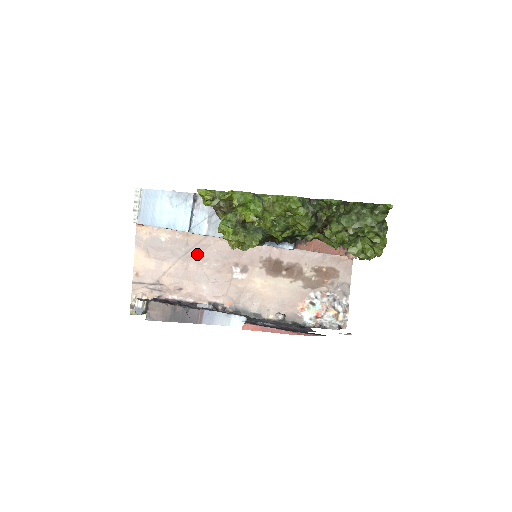
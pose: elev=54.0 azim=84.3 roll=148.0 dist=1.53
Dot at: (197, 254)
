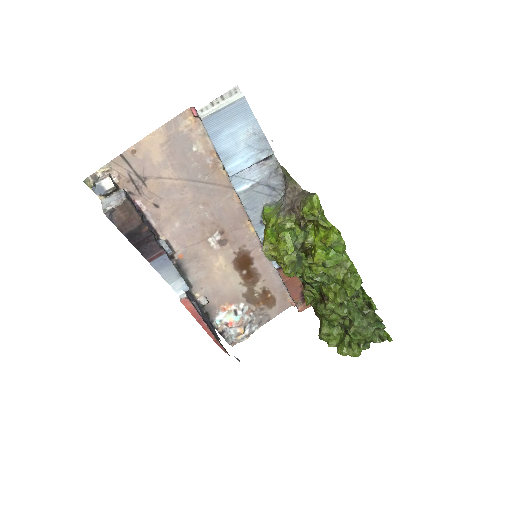
Dot at: (205, 192)
